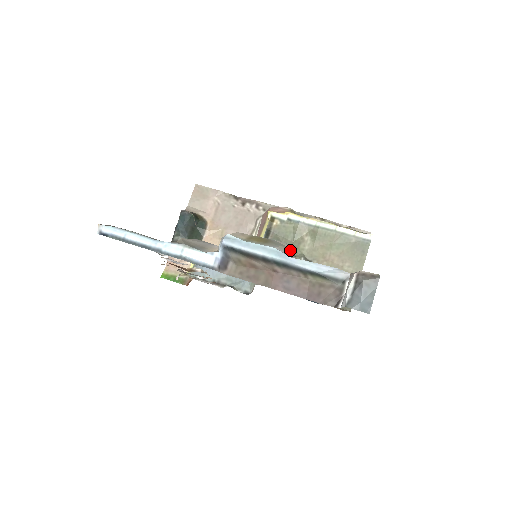
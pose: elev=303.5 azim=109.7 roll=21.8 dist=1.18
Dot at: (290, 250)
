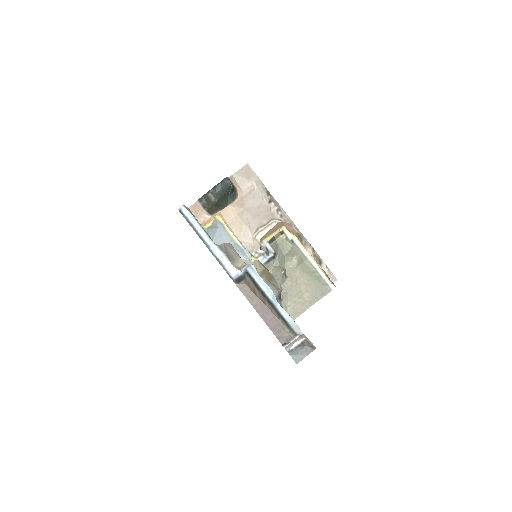
Dot at: (280, 294)
